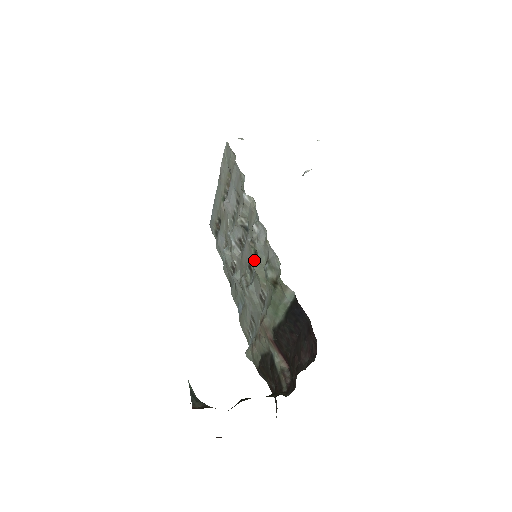
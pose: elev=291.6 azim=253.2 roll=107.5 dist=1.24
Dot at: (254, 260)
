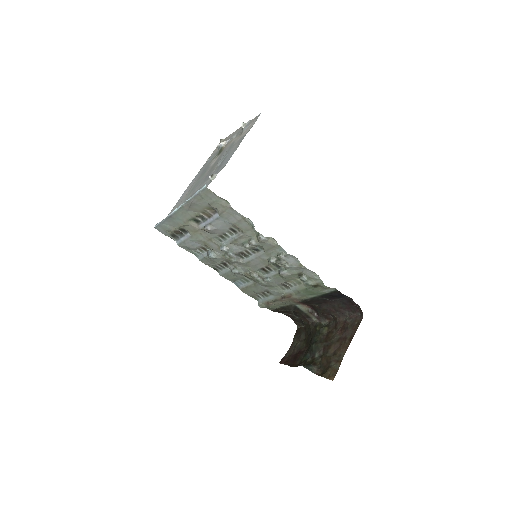
Dot at: (284, 274)
